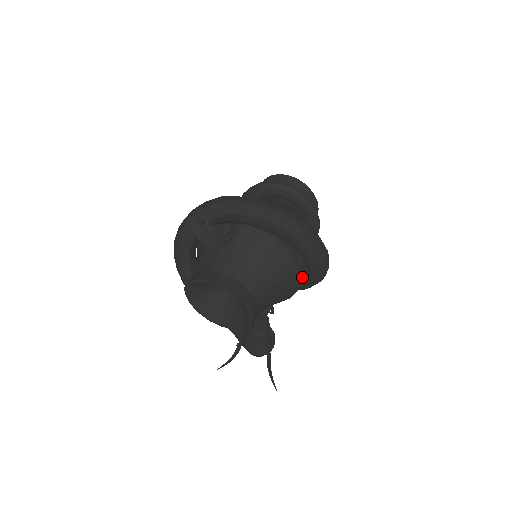
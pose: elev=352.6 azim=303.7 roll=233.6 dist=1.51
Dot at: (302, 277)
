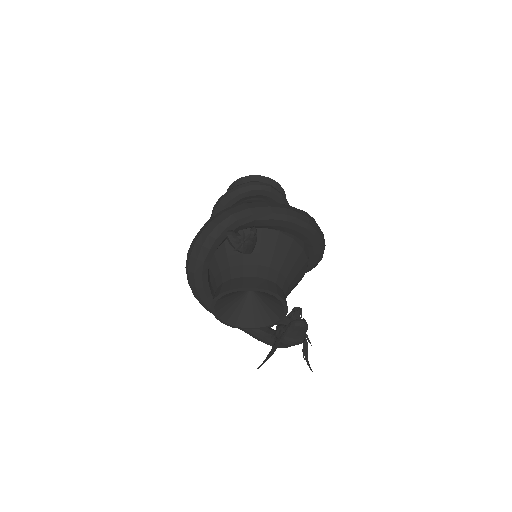
Dot at: occluded
